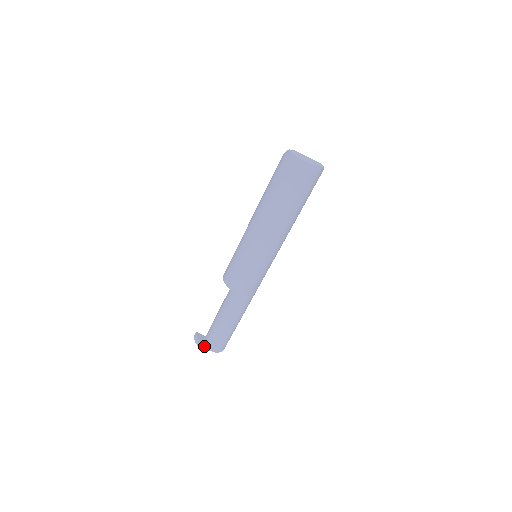
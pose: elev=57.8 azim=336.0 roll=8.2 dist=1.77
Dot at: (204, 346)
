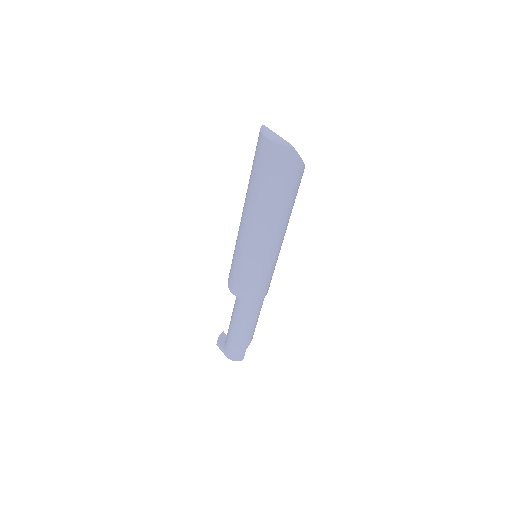
Dot at: (221, 347)
